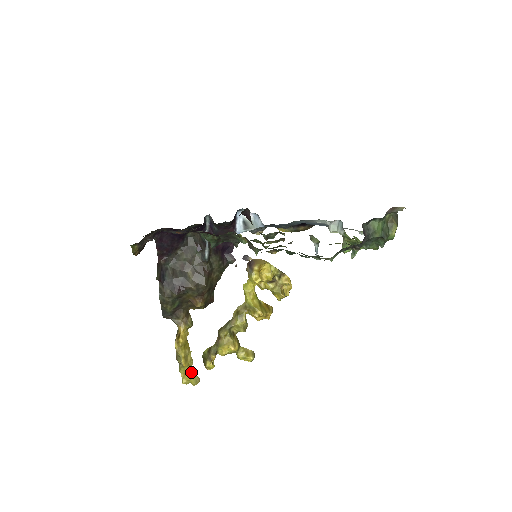
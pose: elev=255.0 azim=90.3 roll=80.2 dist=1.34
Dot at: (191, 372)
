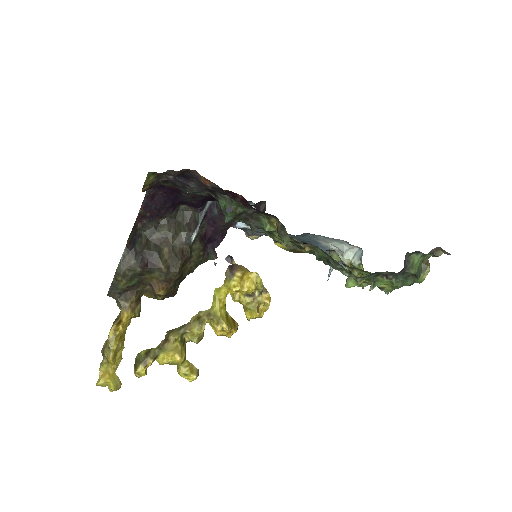
Dot at: (114, 373)
